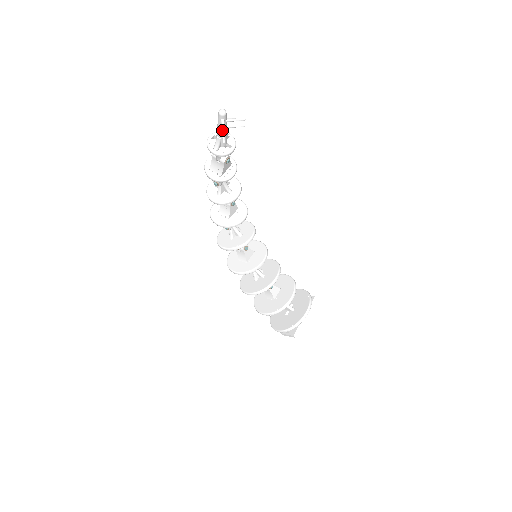
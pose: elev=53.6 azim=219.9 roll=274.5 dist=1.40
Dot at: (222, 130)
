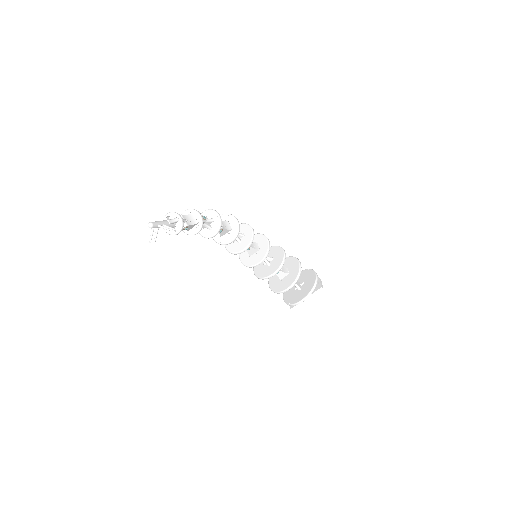
Dot at: (150, 237)
